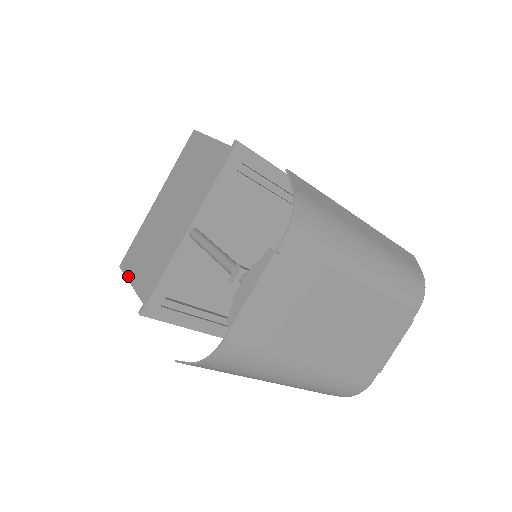
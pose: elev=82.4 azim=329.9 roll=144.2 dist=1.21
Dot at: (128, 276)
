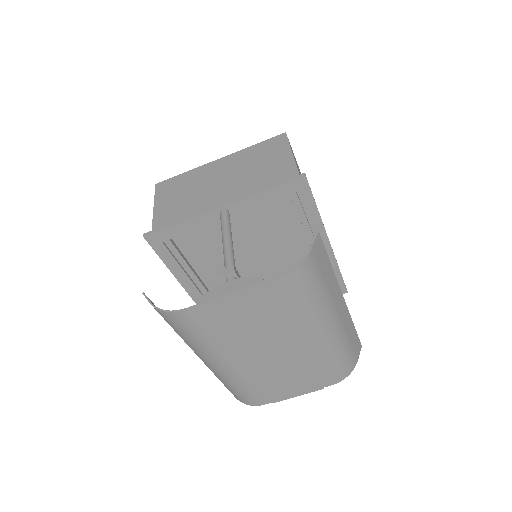
Dot at: (156, 198)
